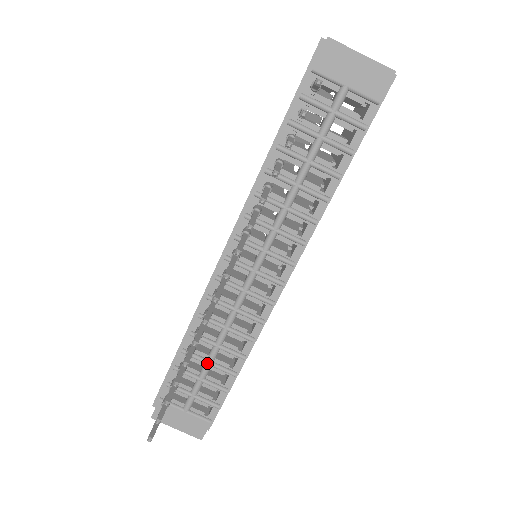
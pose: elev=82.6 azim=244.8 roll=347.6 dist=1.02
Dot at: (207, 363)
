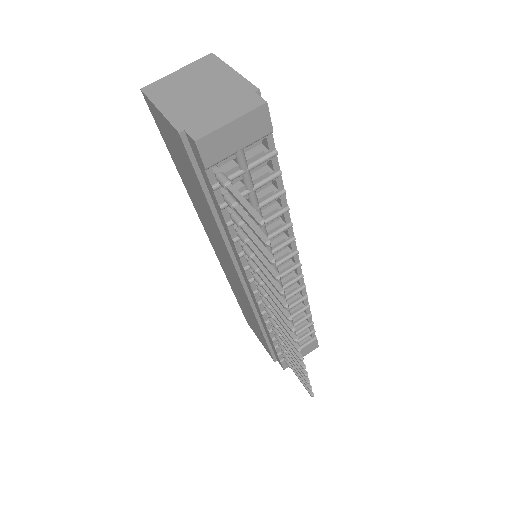
Dot at: occluded
